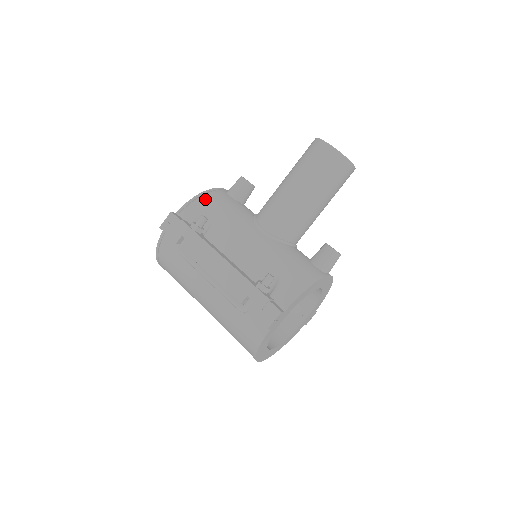
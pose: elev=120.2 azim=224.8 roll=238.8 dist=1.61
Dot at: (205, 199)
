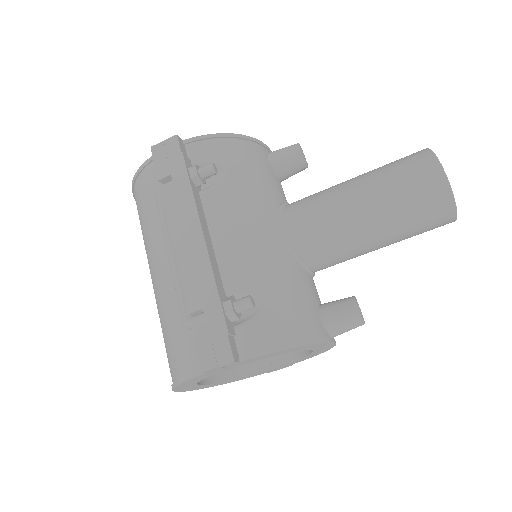
Dot at: (232, 145)
